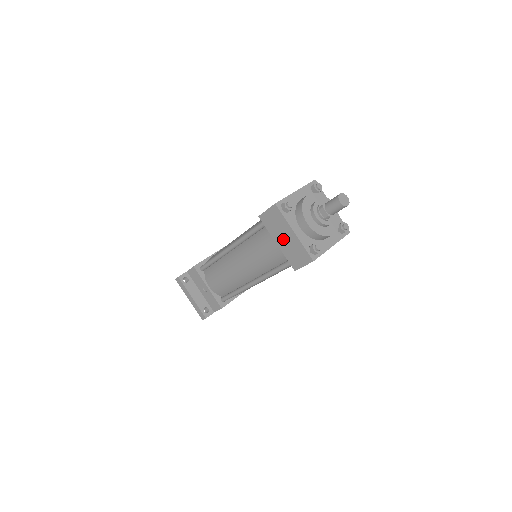
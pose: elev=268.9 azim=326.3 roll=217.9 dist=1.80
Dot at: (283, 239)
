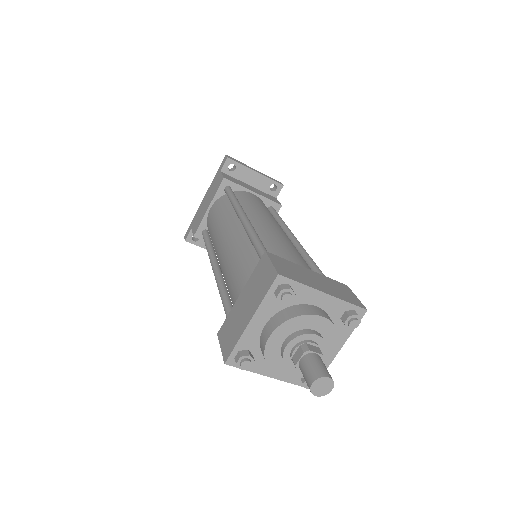
Dot at: occluded
